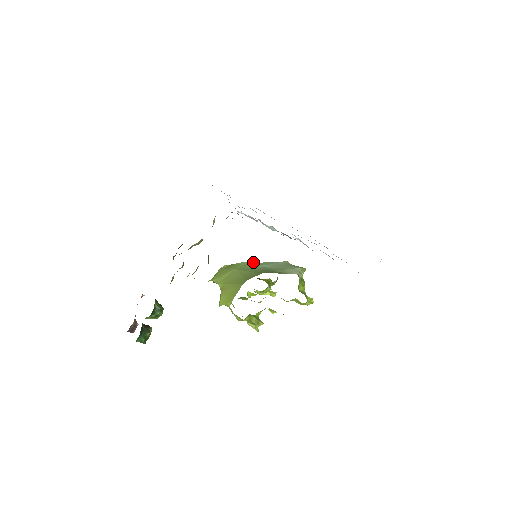
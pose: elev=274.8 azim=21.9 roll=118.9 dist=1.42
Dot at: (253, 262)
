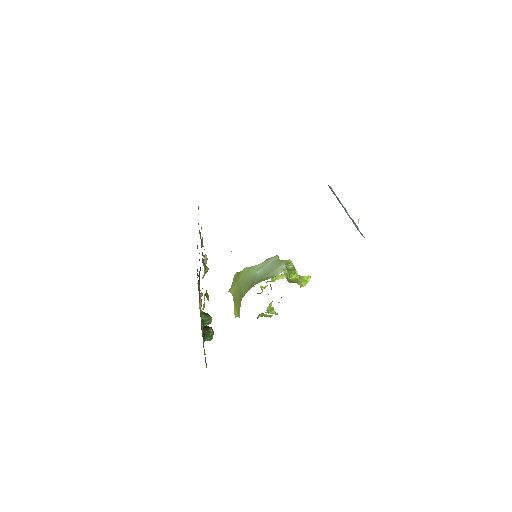
Dot at: (252, 266)
